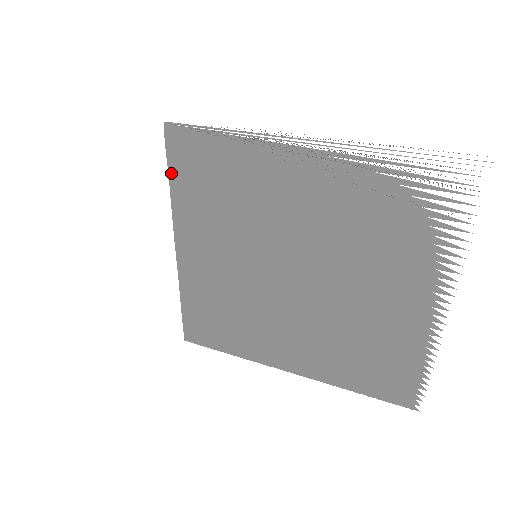
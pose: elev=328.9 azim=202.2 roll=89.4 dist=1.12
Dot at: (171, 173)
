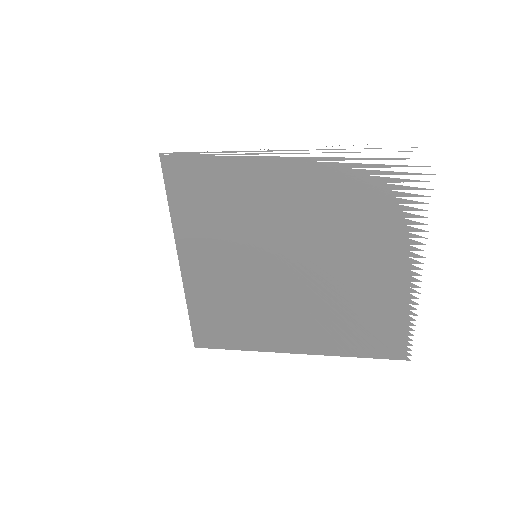
Dot at: (171, 197)
